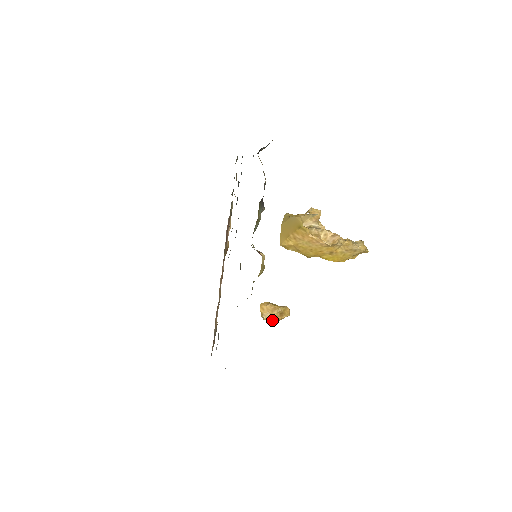
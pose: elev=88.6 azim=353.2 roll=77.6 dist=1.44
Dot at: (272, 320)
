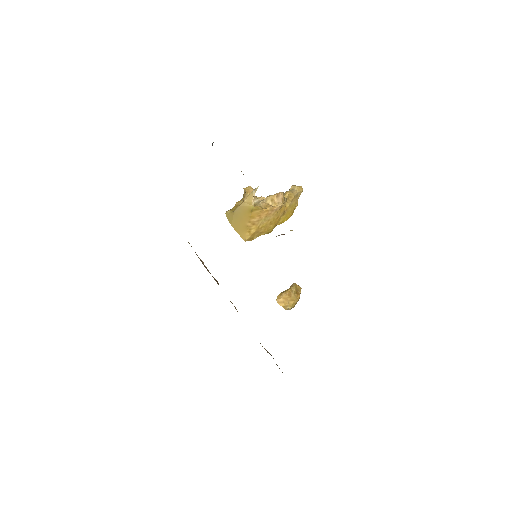
Dot at: (295, 304)
